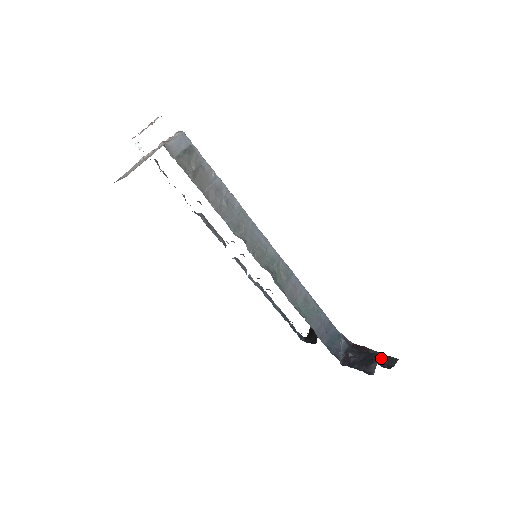
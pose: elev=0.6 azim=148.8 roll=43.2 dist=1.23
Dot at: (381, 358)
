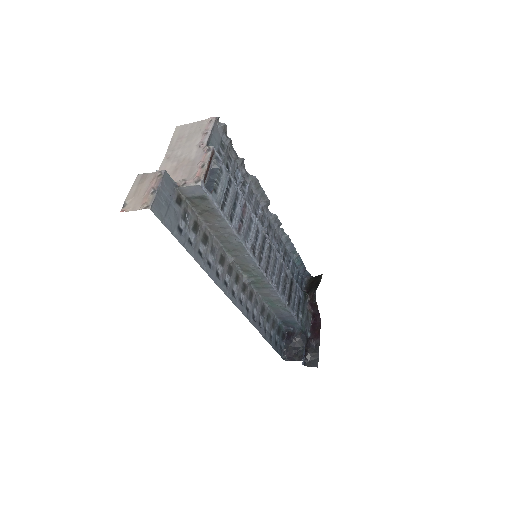
Dot at: (314, 353)
